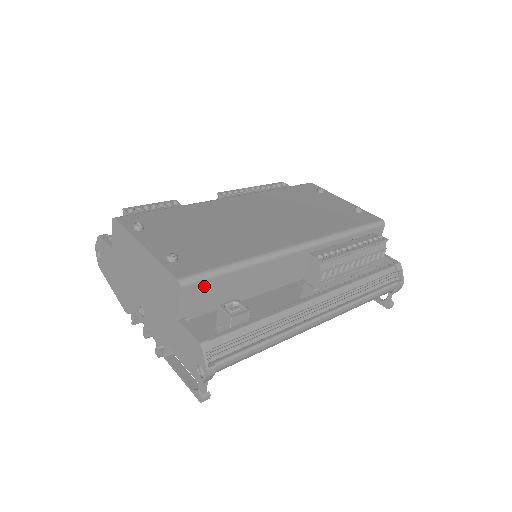
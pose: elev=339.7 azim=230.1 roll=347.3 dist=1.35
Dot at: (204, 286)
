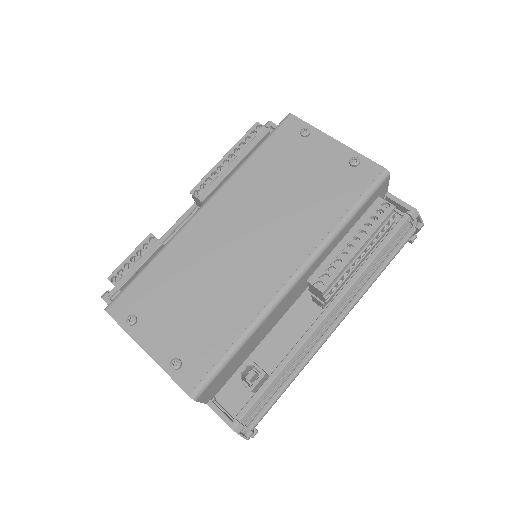
Dot at: (215, 380)
